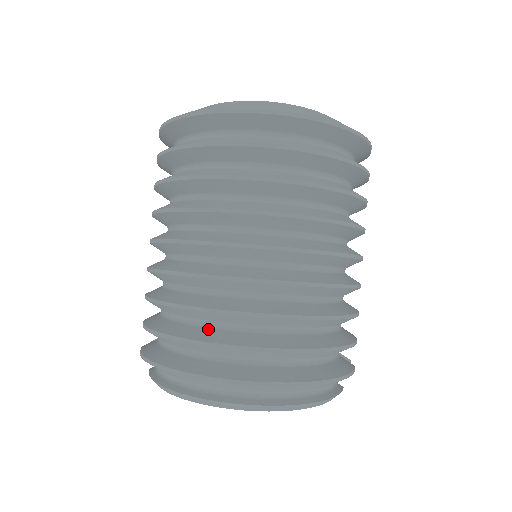
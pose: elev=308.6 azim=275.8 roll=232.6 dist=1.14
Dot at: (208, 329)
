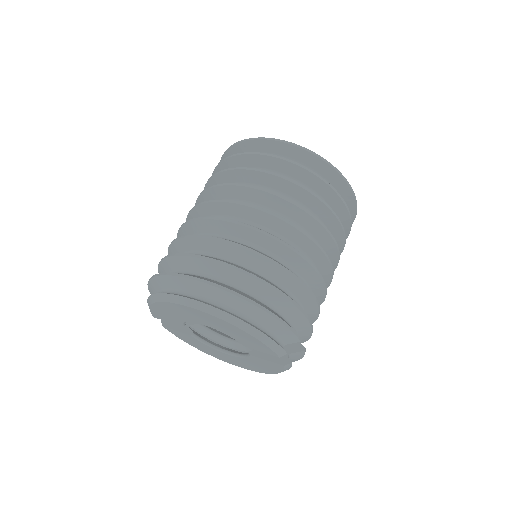
Dot at: occluded
